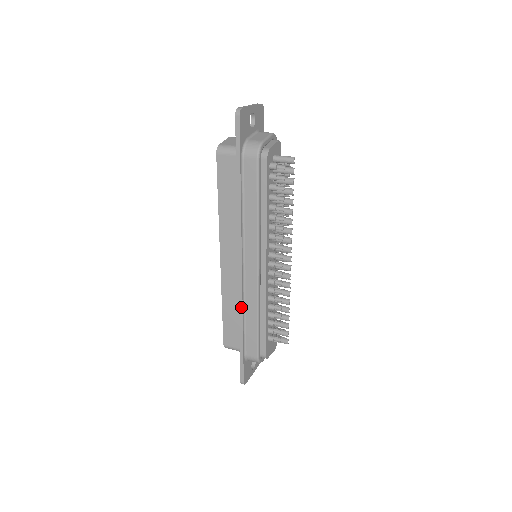
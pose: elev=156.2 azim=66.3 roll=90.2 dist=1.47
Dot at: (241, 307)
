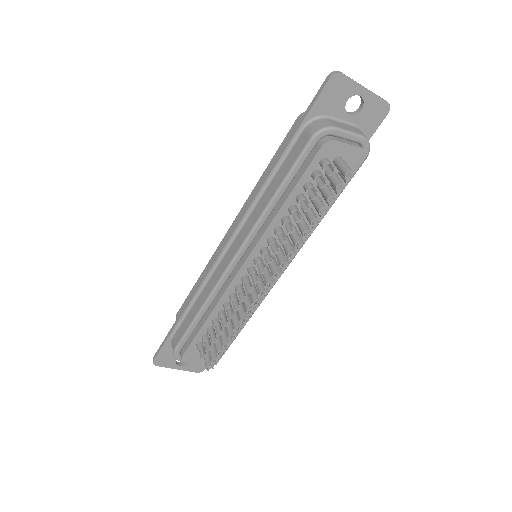
Dot at: (199, 285)
